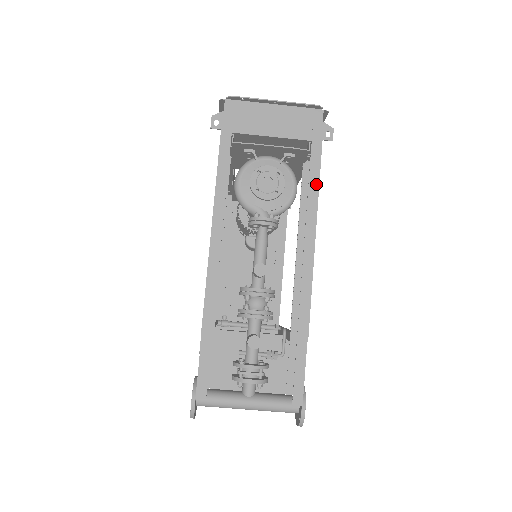
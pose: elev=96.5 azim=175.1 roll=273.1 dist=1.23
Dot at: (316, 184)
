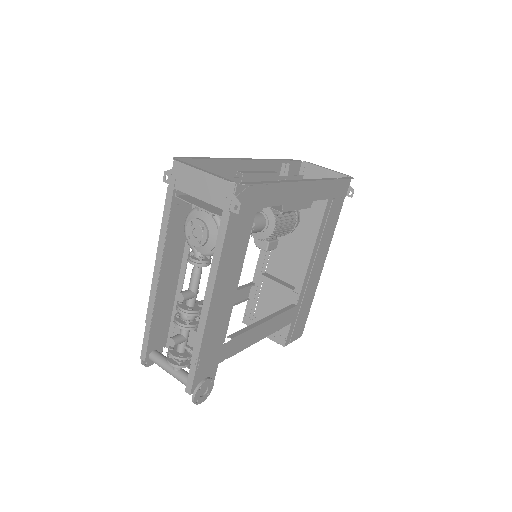
Dot at: (220, 248)
